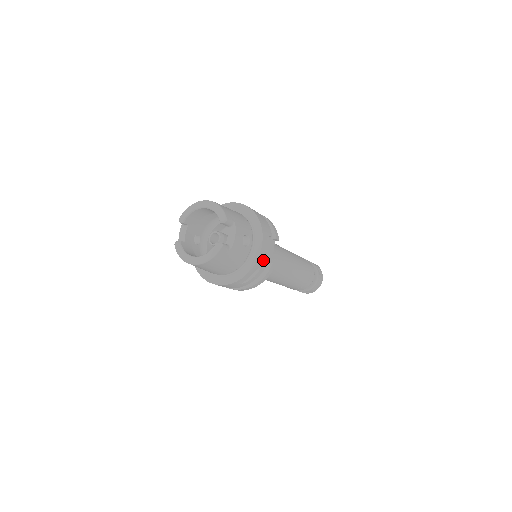
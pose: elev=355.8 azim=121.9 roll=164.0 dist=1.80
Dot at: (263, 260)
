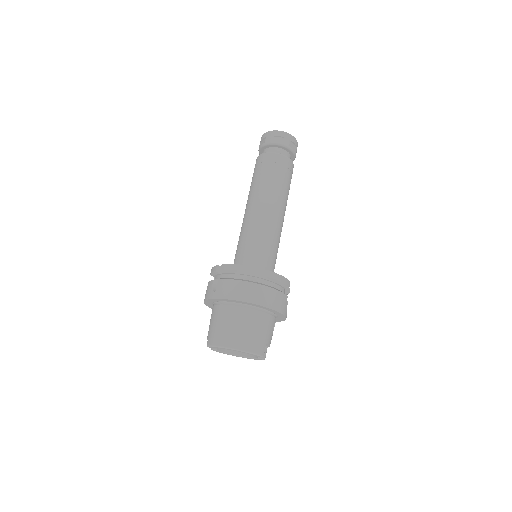
Dot at: occluded
